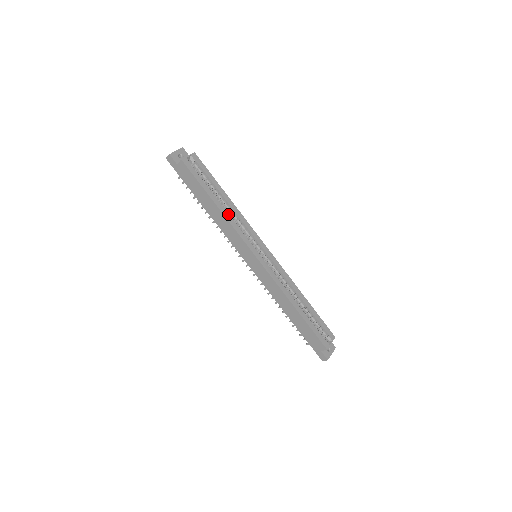
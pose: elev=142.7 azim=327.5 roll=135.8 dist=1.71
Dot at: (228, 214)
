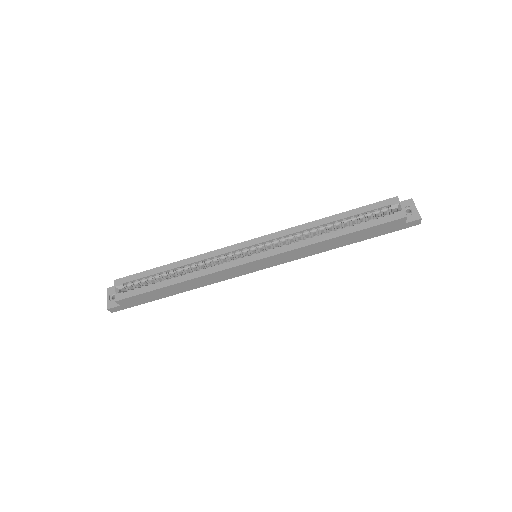
Dot at: (193, 273)
